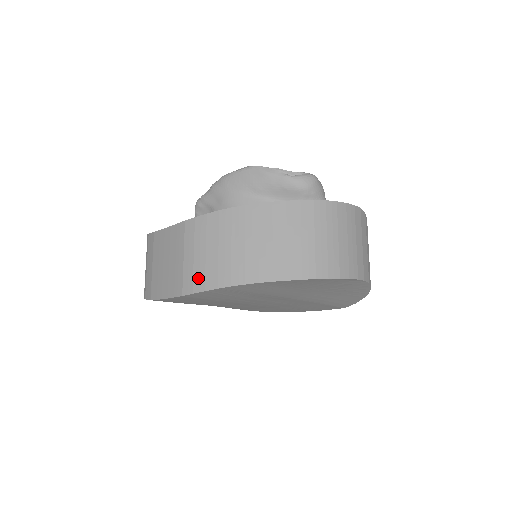
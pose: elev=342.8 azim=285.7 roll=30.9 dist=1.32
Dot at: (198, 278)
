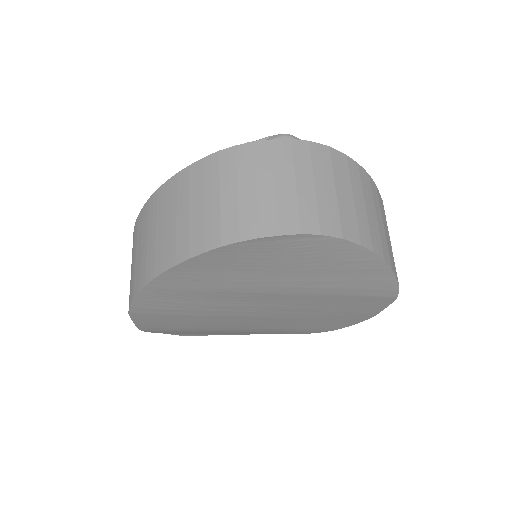
Dot at: (132, 288)
